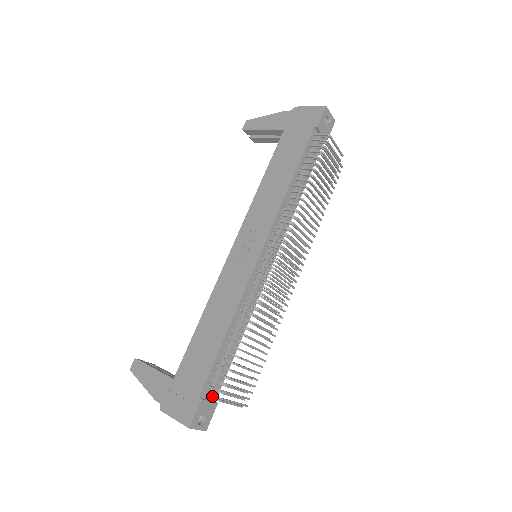
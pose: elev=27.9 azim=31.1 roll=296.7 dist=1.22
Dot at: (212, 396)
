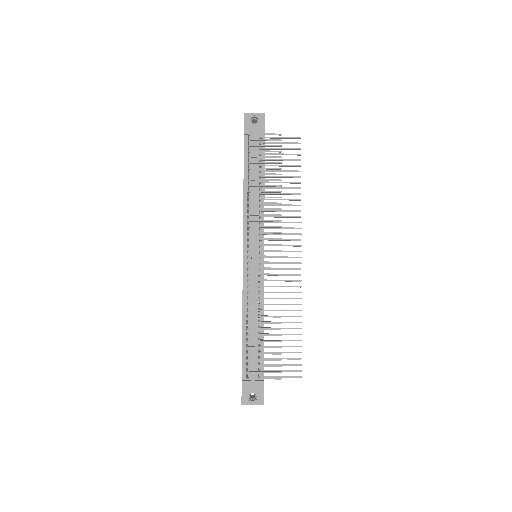
Dot at: (246, 377)
